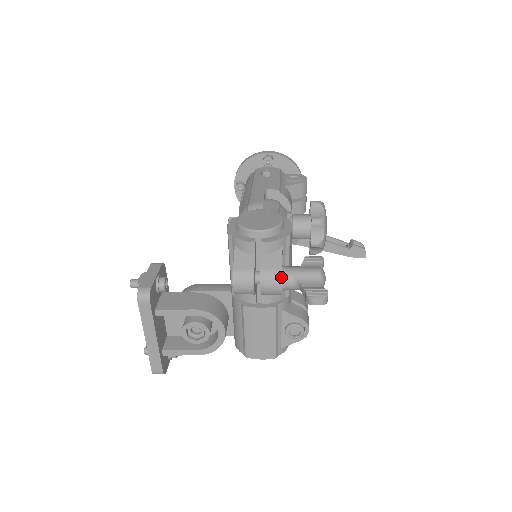
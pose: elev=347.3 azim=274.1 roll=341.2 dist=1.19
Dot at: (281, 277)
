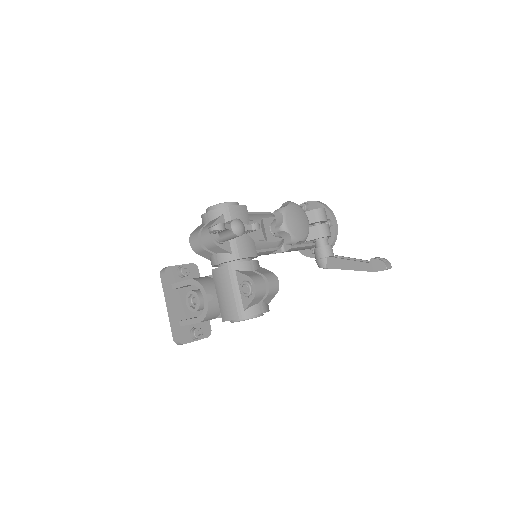
Dot at: occluded
